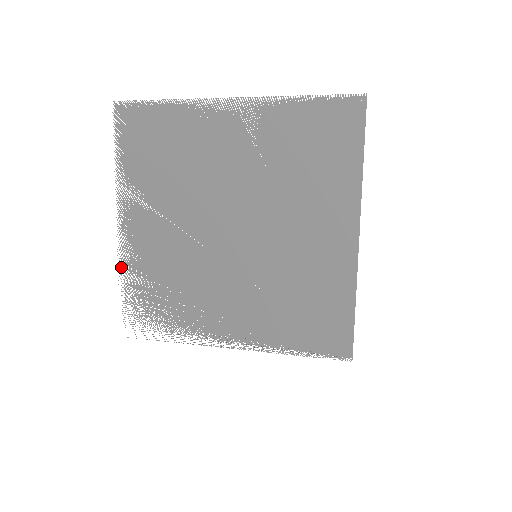
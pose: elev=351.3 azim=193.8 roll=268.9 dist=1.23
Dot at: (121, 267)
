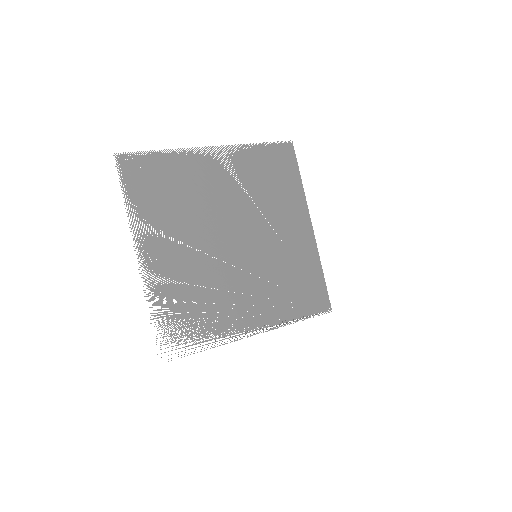
Dot at: (148, 296)
